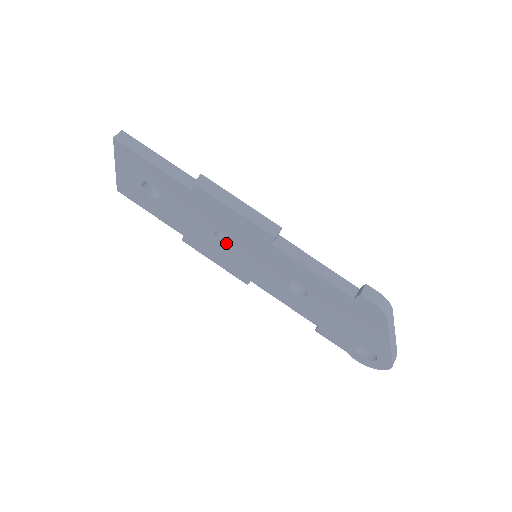
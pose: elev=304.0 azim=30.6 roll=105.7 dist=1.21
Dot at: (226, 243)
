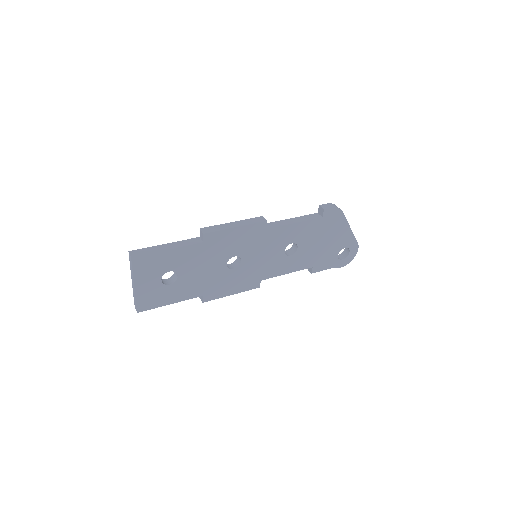
Dot at: (235, 267)
